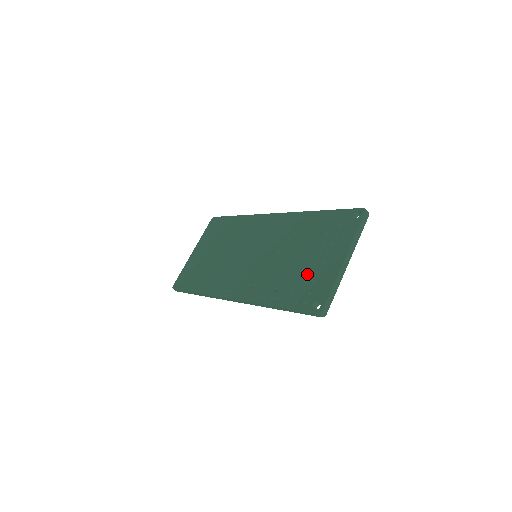
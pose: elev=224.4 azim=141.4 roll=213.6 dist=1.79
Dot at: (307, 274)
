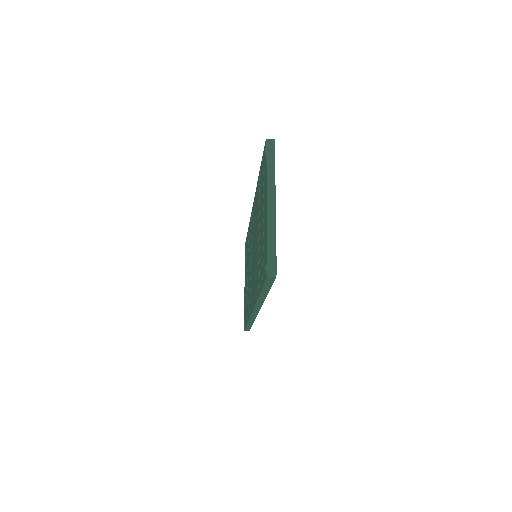
Dot at: (261, 243)
